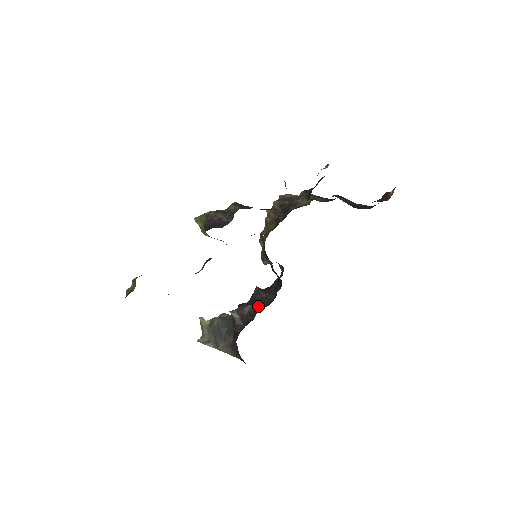
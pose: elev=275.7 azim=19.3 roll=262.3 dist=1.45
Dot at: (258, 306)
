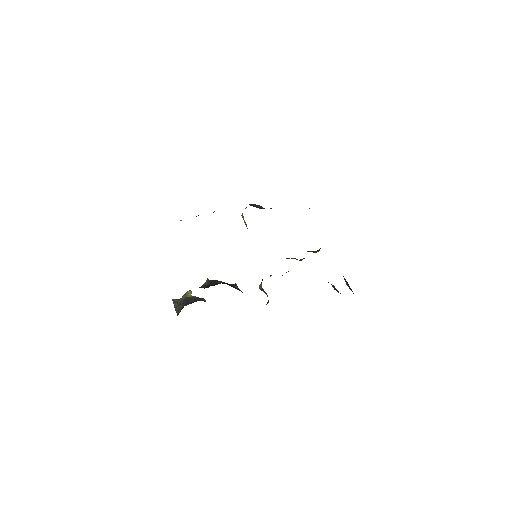
Dot at: (224, 283)
